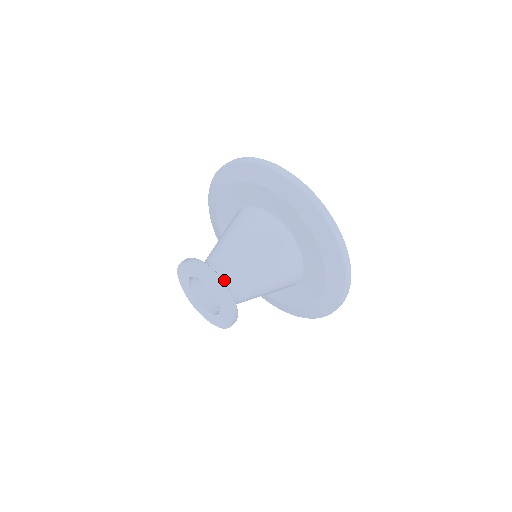
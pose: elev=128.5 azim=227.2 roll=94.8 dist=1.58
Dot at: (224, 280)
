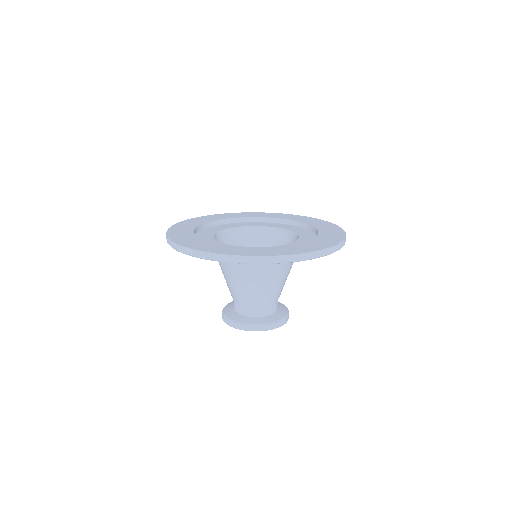
Dot at: (267, 313)
